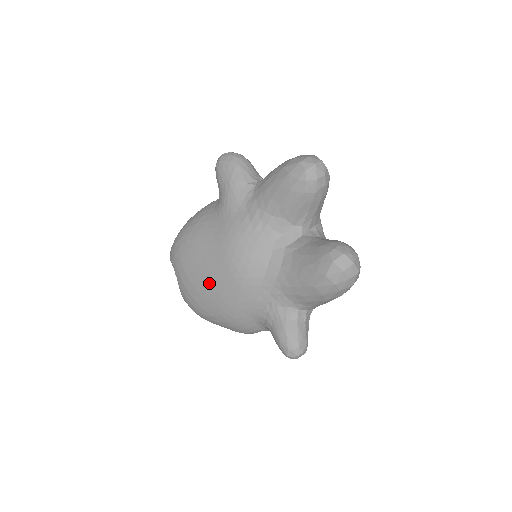
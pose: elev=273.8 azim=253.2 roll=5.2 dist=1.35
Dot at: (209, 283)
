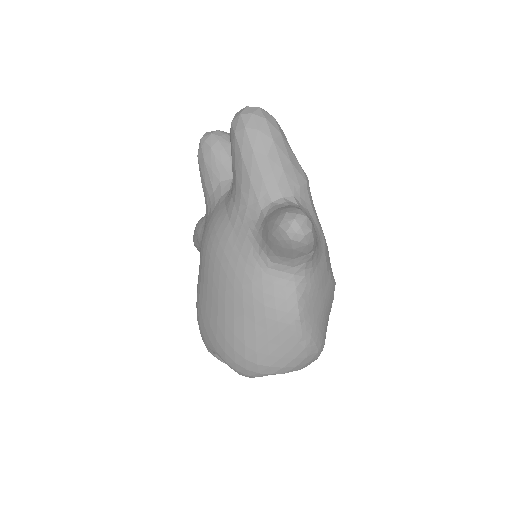
Dot at: (213, 295)
